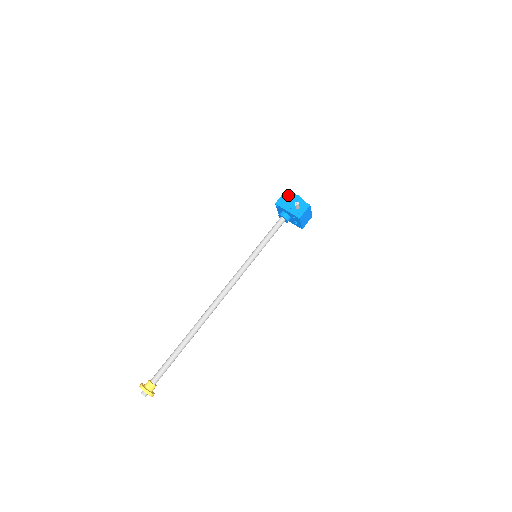
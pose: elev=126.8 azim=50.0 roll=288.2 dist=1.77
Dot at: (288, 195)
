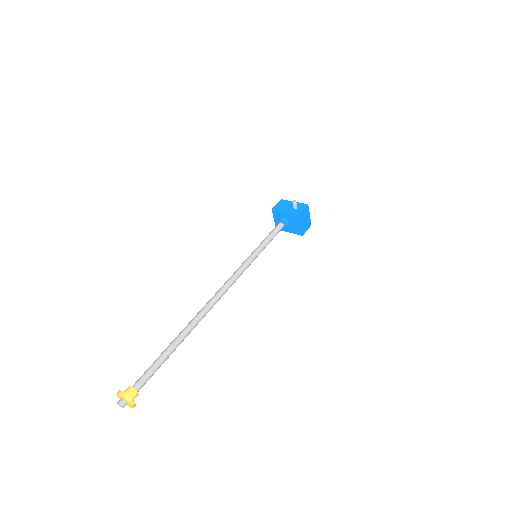
Dot at: (284, 201)
